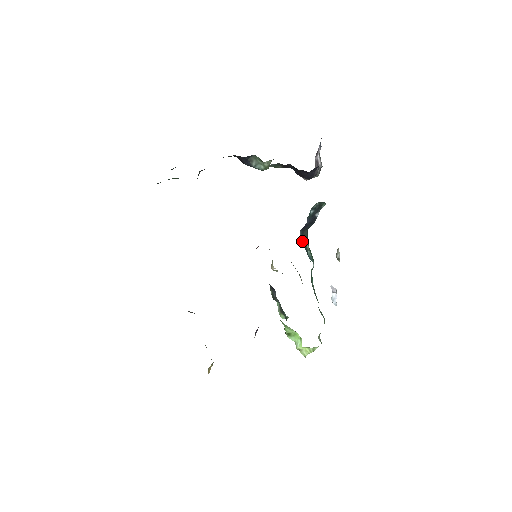
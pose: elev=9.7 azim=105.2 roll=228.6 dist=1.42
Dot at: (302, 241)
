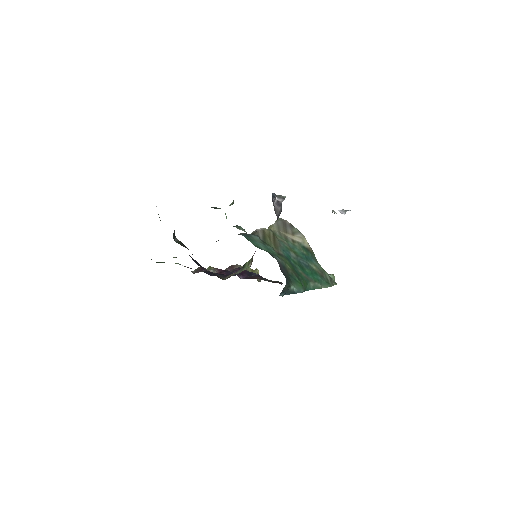
Dot at: occluded
